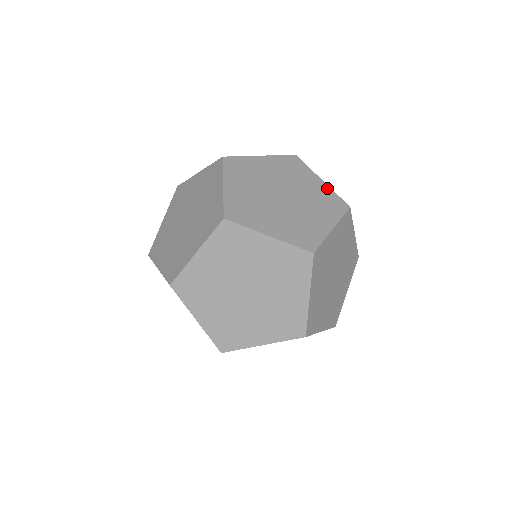
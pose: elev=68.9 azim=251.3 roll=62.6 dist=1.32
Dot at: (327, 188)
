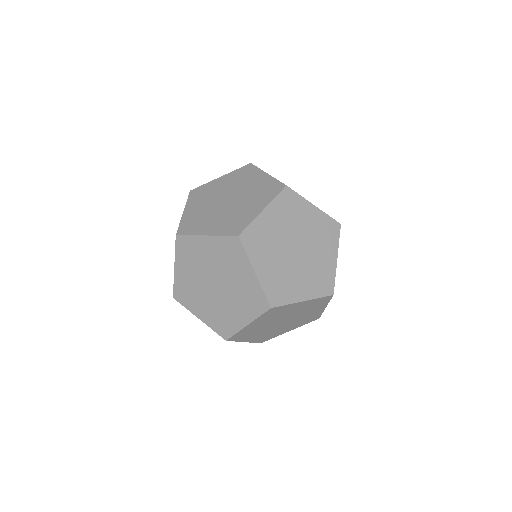
Dot at: occluded
